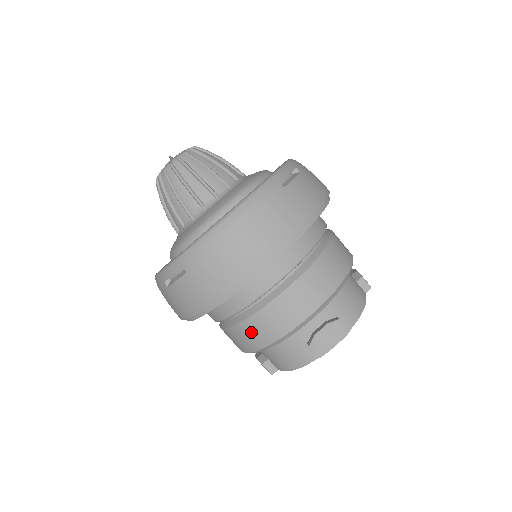
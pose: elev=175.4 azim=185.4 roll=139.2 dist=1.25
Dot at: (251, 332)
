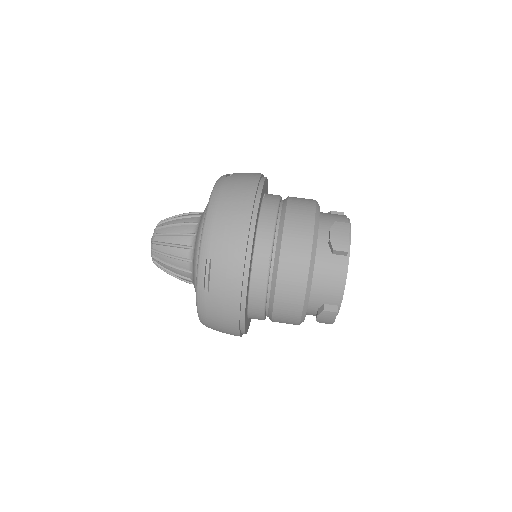
Dot at: (289, 275)
